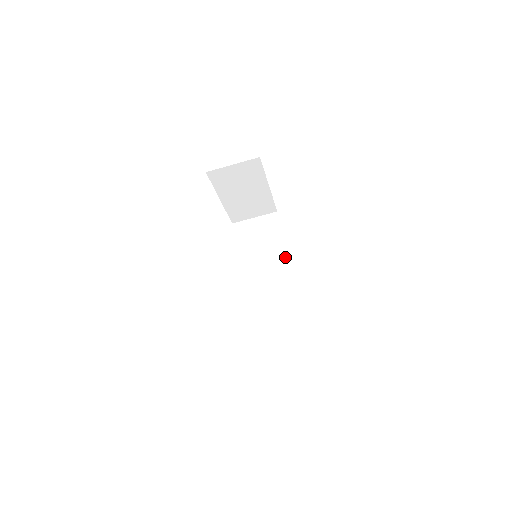
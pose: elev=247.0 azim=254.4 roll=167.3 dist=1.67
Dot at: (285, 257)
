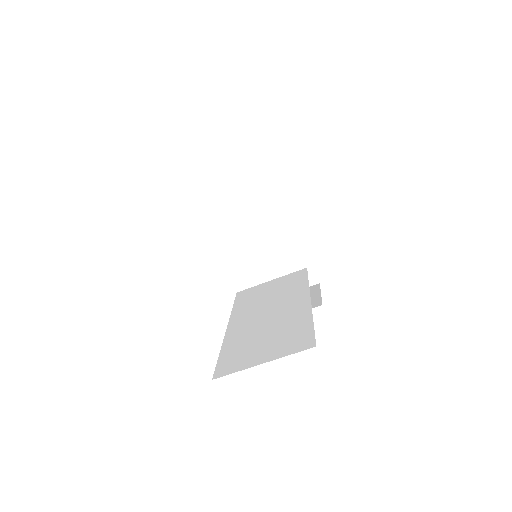
Dot at: (306, 276)
